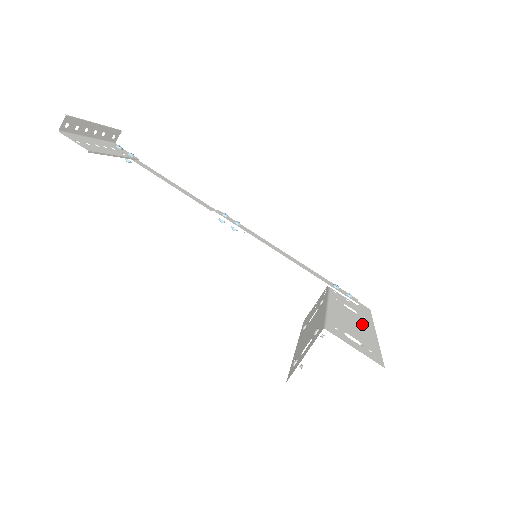
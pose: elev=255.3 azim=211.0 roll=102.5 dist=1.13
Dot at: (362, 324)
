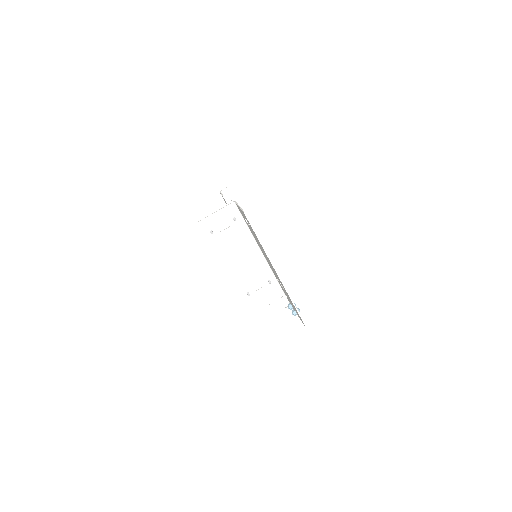
Dot at: occluded
